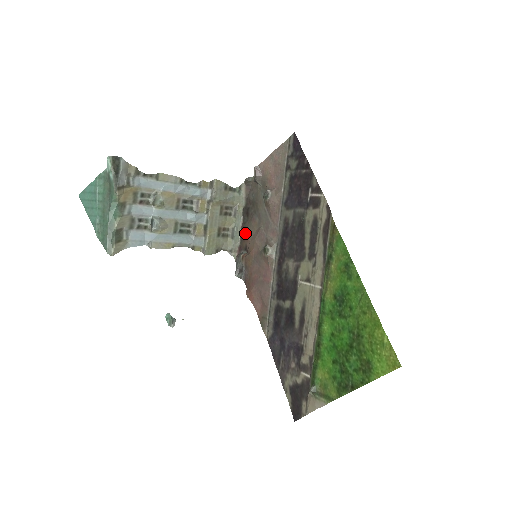
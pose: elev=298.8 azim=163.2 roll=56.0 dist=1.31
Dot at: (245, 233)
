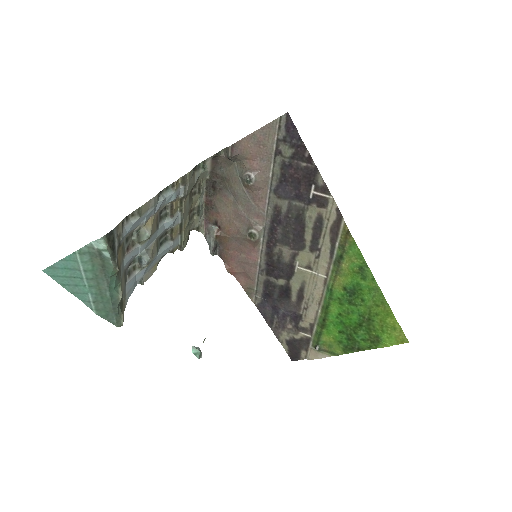
Dot at: (212, 207)
